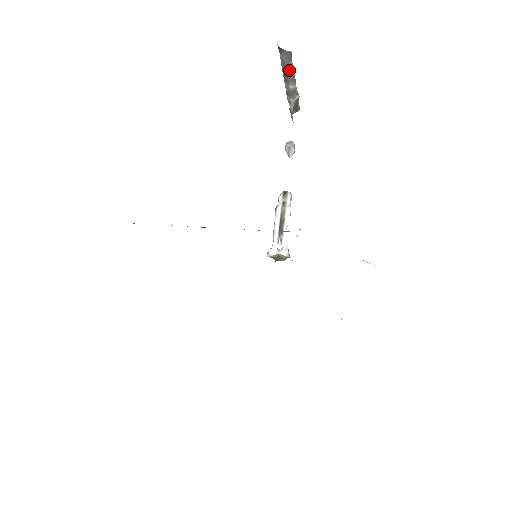
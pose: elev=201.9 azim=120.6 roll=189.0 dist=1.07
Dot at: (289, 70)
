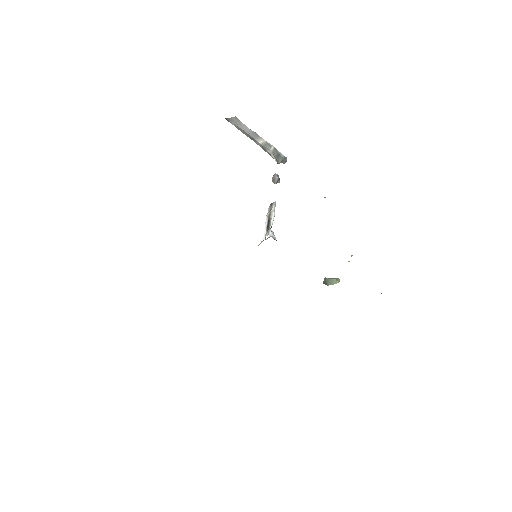
Dot at: (247, 131)
